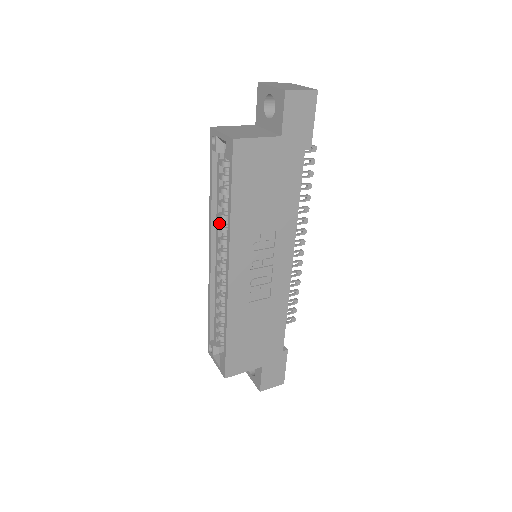
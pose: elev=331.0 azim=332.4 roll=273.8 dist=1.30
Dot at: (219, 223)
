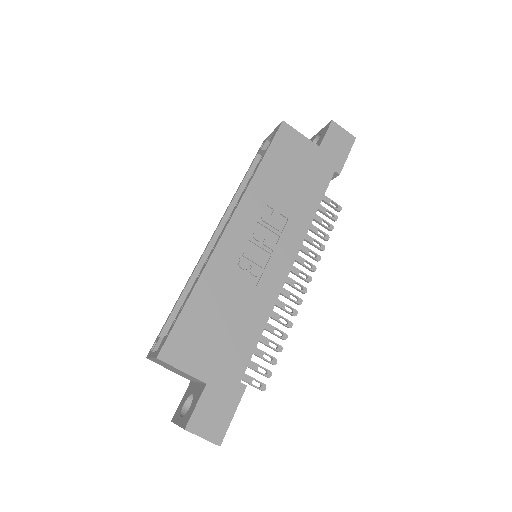
Dot at: occluded
